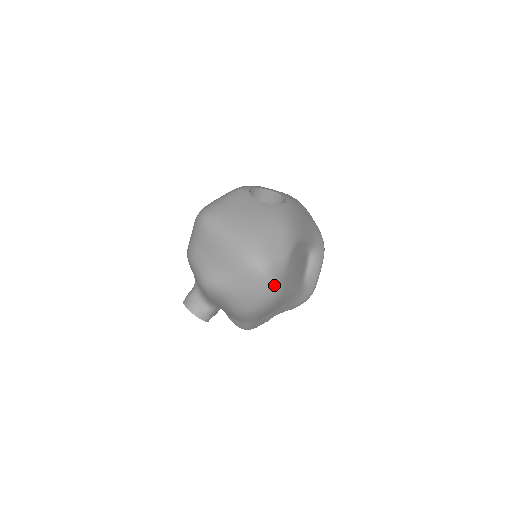
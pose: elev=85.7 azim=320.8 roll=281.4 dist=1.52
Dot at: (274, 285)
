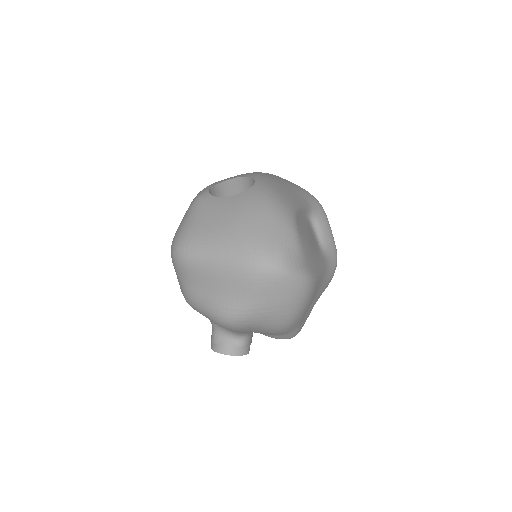
Dot at: (301, 277)
